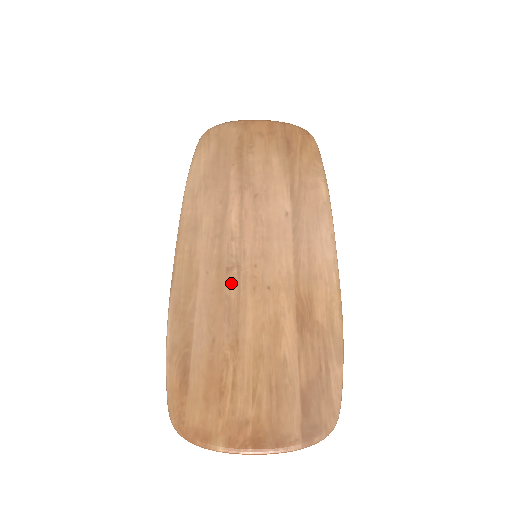
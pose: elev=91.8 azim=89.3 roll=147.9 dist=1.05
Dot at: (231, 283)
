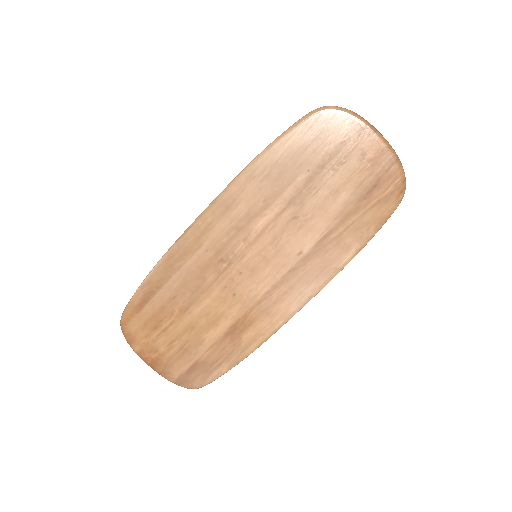
Dot at: (215, 271)
